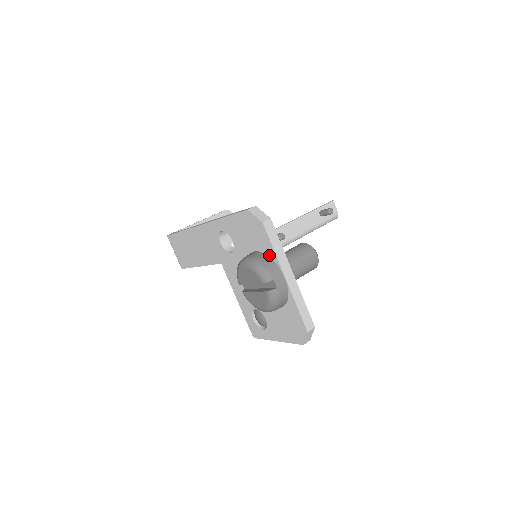
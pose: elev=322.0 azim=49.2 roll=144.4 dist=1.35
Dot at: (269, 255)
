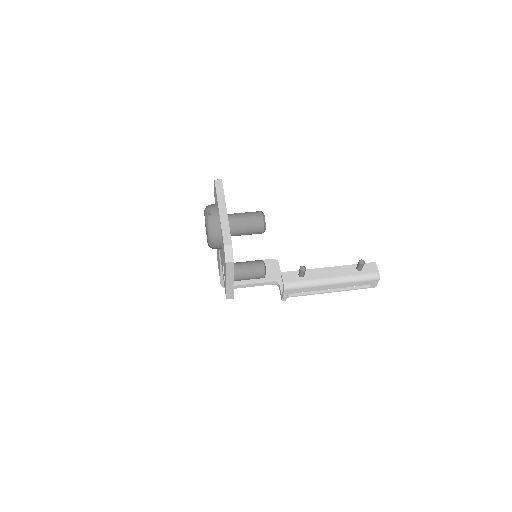
Dot at: occluded
